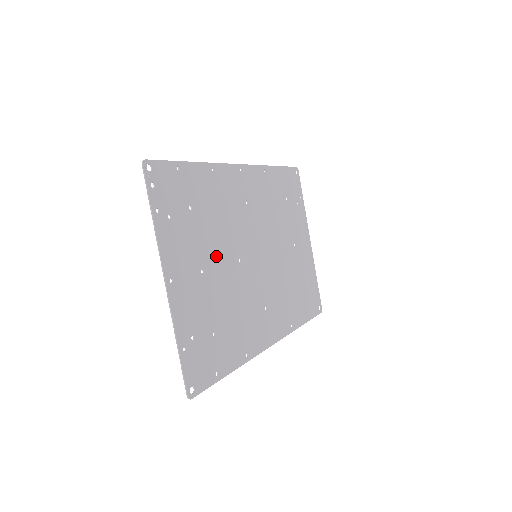
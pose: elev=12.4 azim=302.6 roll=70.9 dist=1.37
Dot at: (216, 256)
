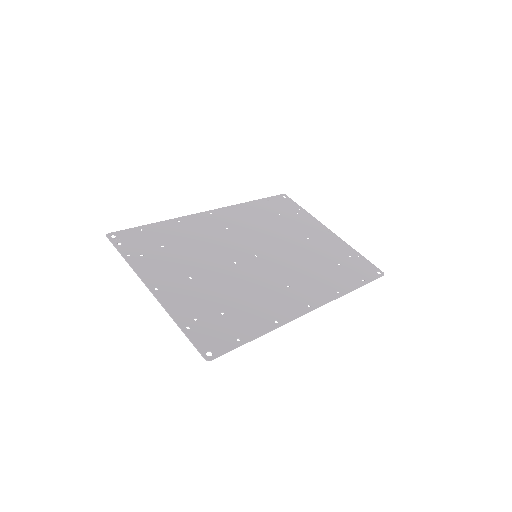
Dot at: (203, 266)
